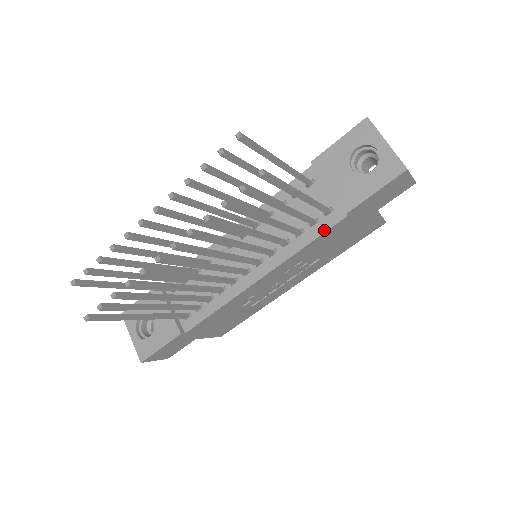
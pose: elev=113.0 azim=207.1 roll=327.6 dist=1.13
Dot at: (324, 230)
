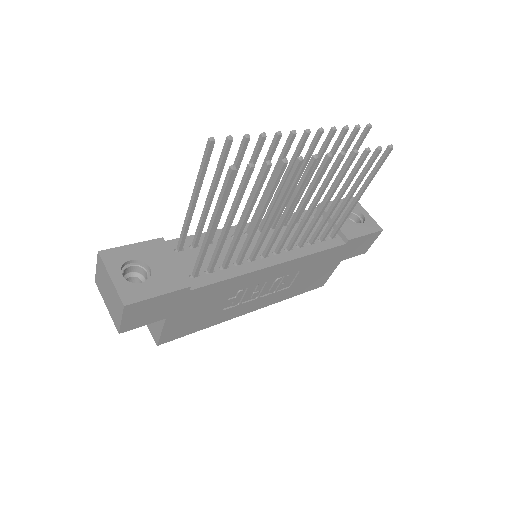
Dot at: (330, 247)
